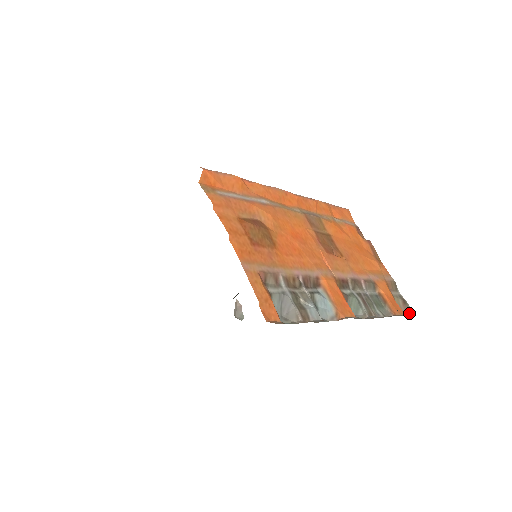
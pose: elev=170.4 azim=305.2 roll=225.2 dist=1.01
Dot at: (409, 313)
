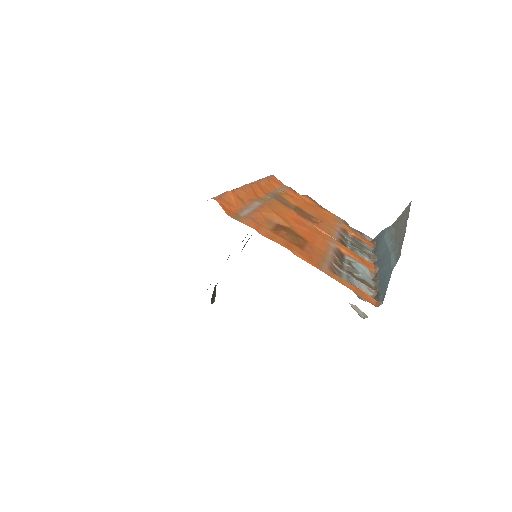
Dot at: (369, 240)
